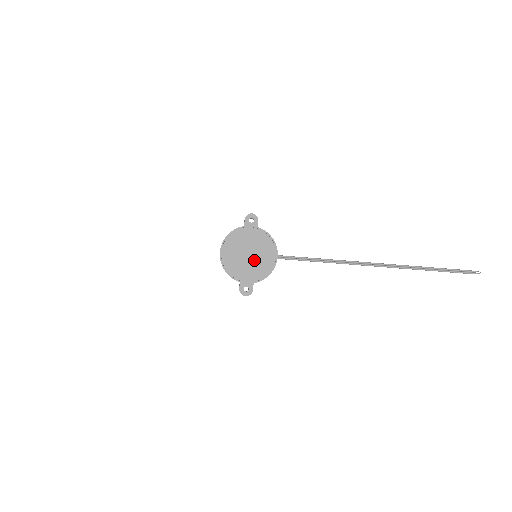
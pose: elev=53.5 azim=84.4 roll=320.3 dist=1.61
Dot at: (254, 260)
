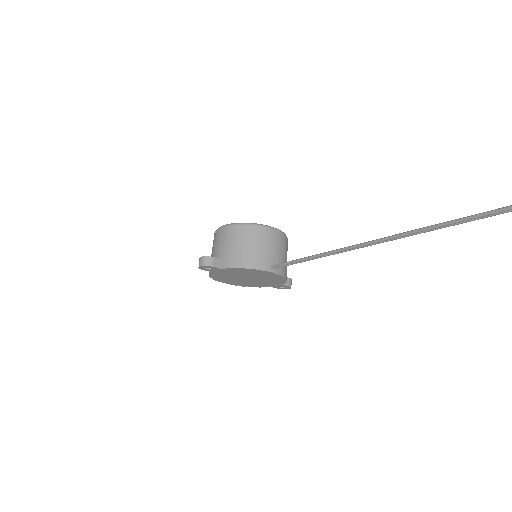
Dot at: (258, 279)
